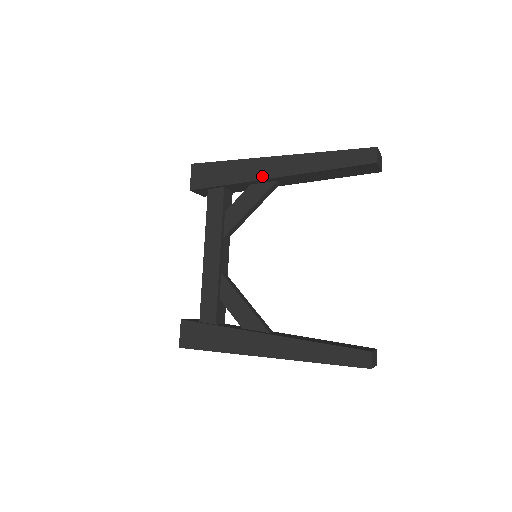
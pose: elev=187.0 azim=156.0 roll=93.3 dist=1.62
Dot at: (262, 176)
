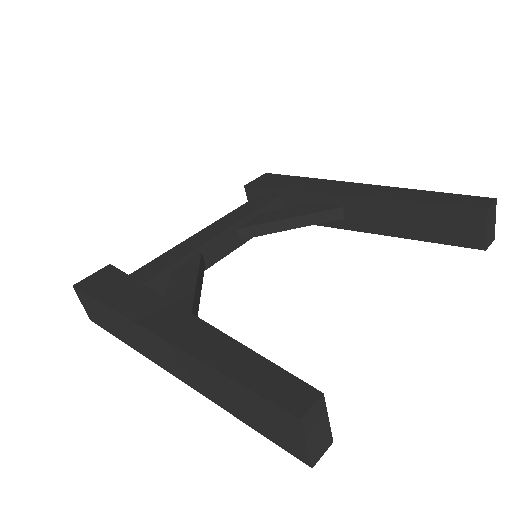
Dot at: (329, 191)
